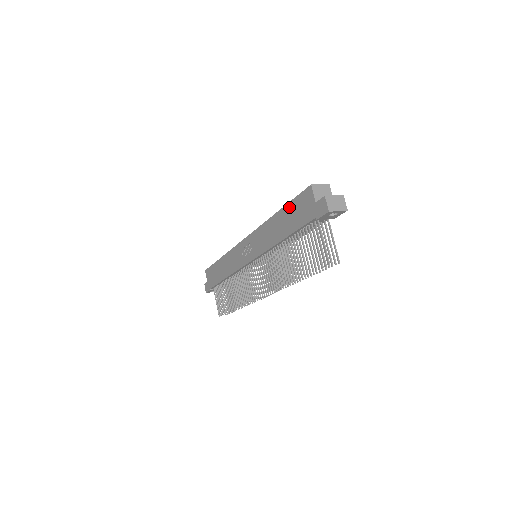
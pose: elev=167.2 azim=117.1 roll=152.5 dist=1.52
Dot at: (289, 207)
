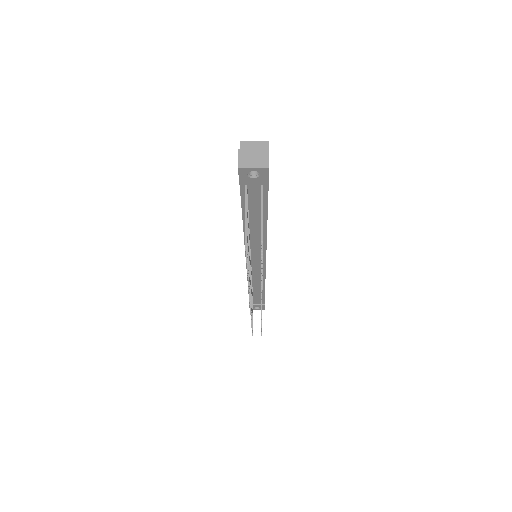
Dot at: occluded
